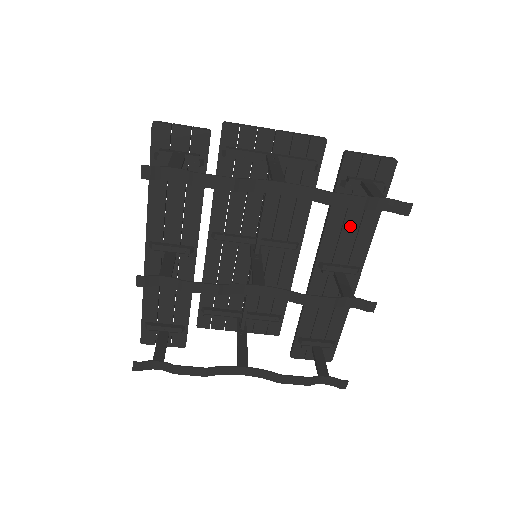
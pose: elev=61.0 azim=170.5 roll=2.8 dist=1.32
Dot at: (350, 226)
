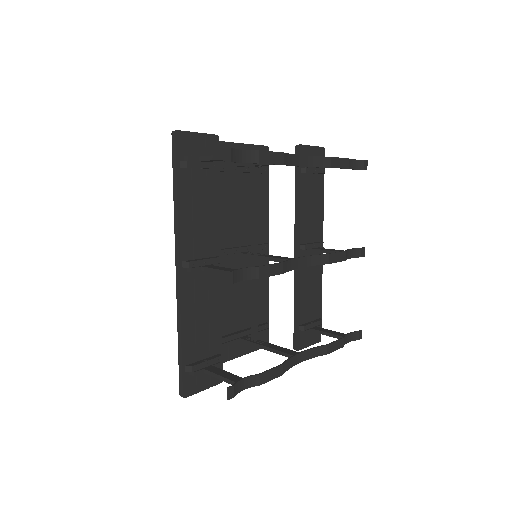
Dot at: (311, 207)
